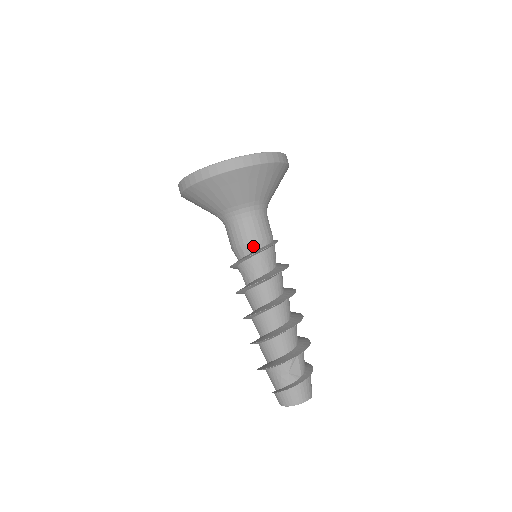
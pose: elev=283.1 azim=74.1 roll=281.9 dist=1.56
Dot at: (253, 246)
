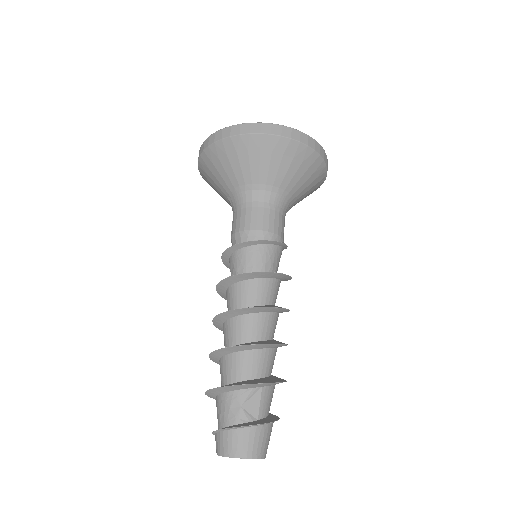
Dot at: (254, 235)
